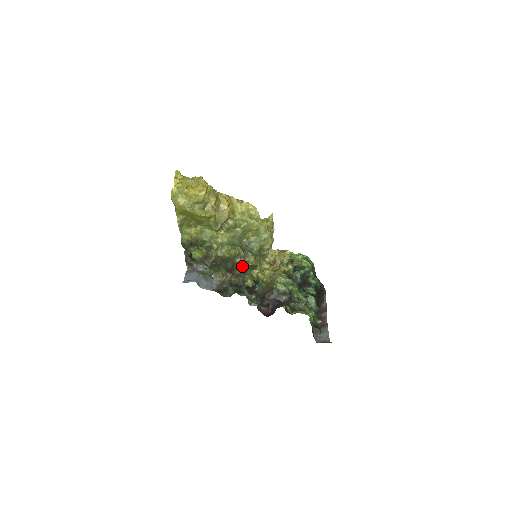
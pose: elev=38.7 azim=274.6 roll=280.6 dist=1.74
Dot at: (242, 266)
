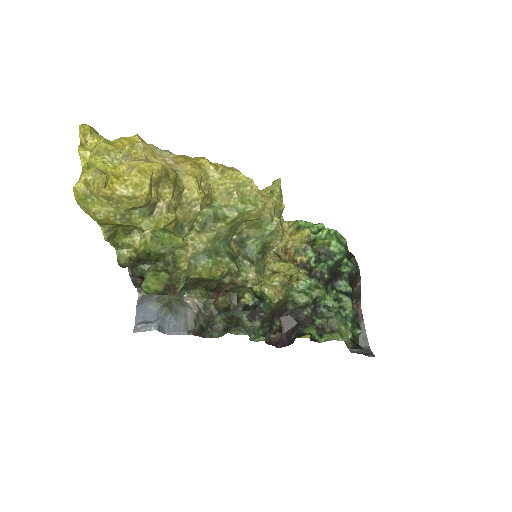
Dot at: occluded
